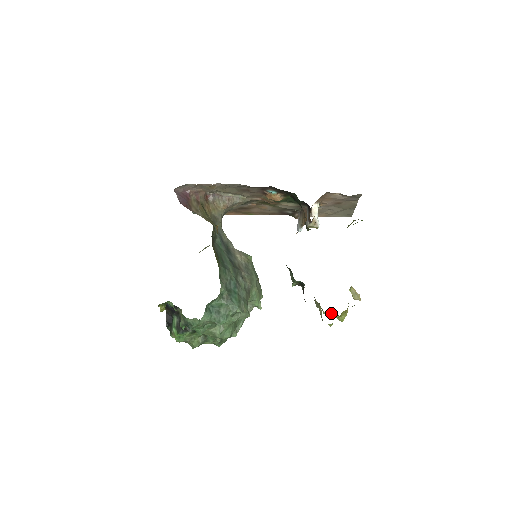
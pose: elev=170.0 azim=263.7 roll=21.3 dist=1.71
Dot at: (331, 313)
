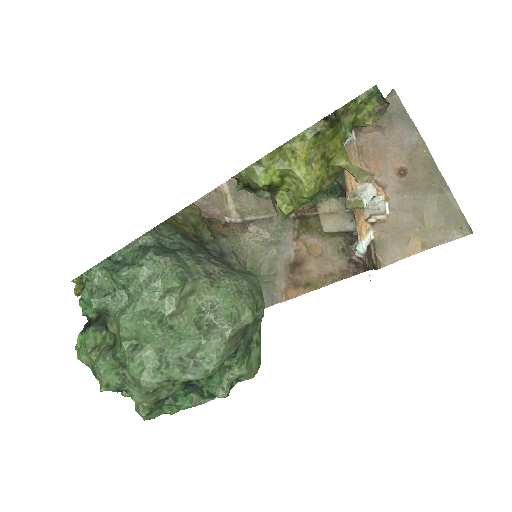
Dot at: (288, 193)
